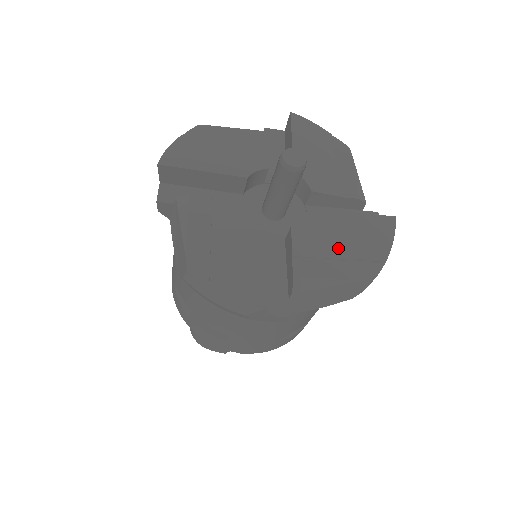
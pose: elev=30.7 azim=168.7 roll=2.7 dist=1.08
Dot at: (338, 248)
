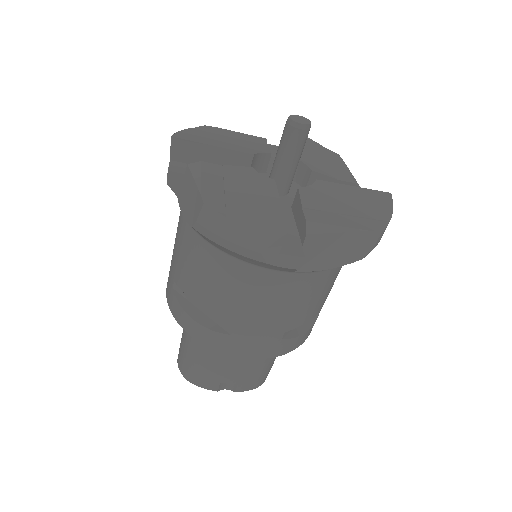
Dot at: (344, 207)
